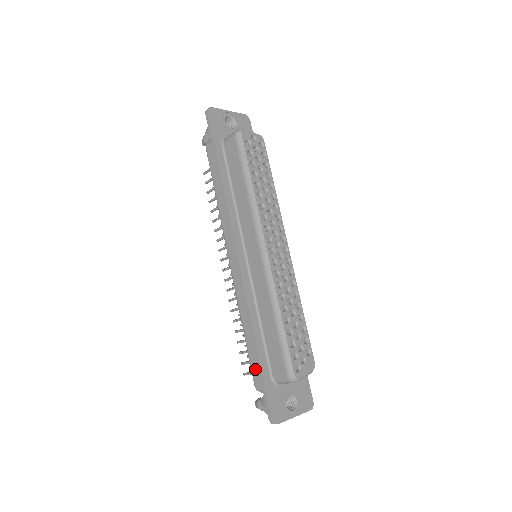
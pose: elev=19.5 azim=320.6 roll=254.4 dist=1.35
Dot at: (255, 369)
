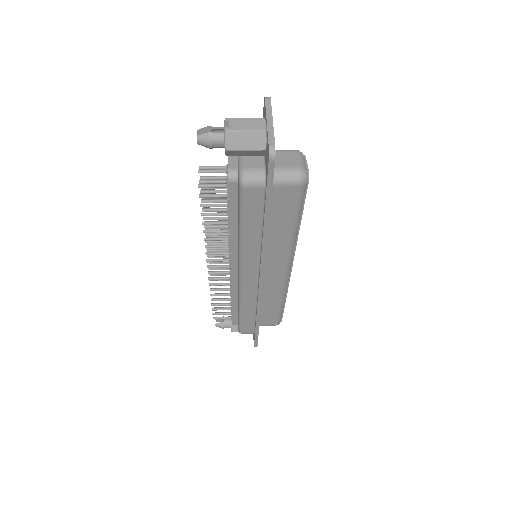
Dot at: (247, 328)
